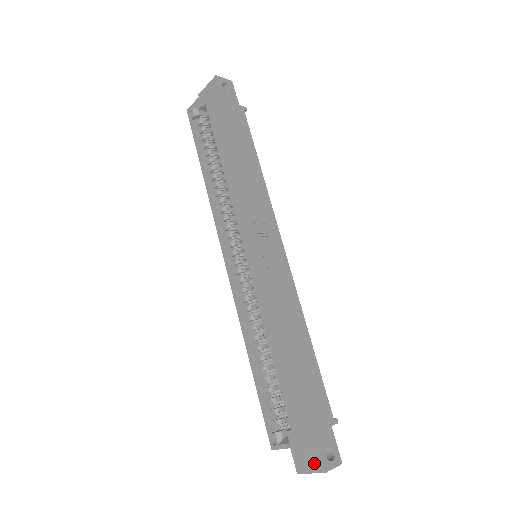
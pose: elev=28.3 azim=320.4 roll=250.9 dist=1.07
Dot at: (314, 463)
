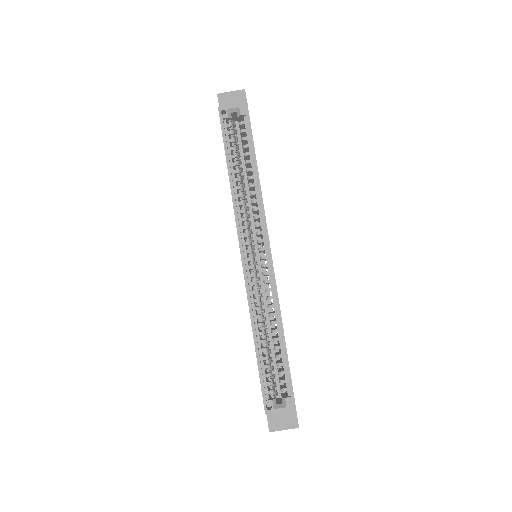
Dot at: (289, 422)
